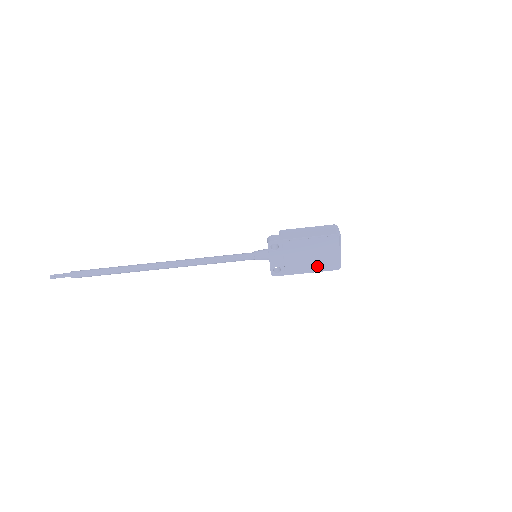
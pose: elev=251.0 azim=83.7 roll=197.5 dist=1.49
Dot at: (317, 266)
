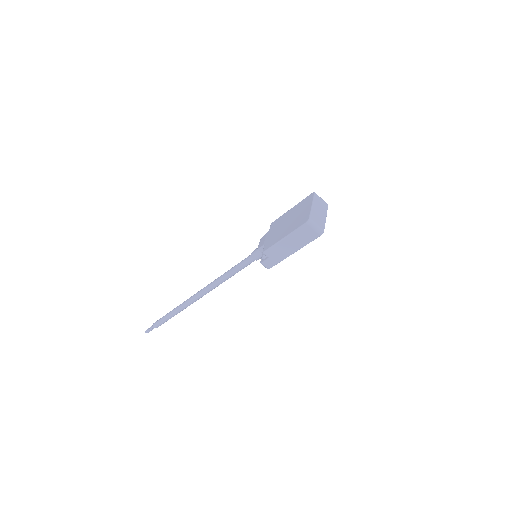
Dot at: occluded
